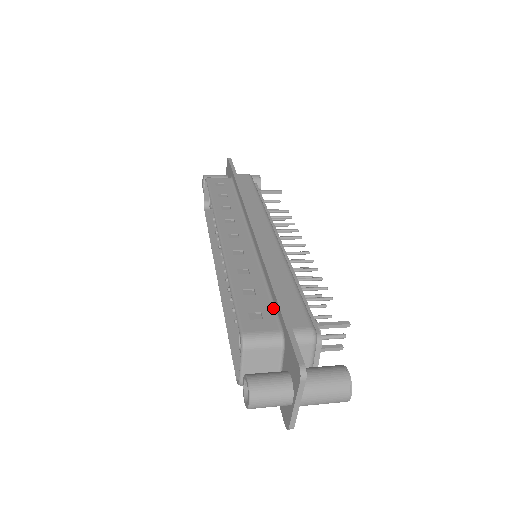
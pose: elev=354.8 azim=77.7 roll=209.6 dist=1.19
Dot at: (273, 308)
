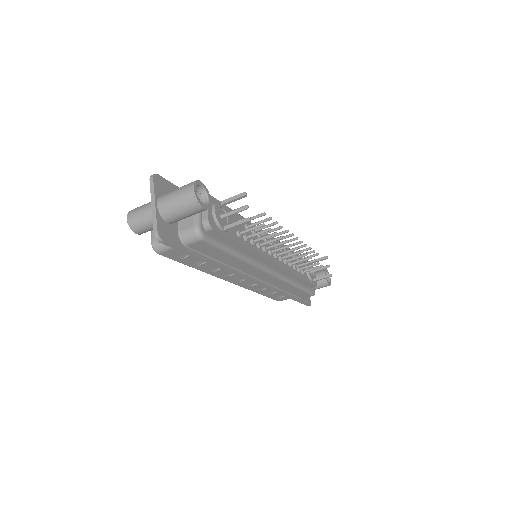
Dot at: occluded
